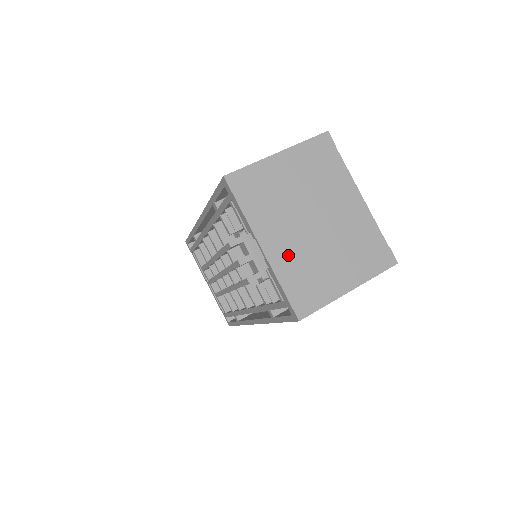
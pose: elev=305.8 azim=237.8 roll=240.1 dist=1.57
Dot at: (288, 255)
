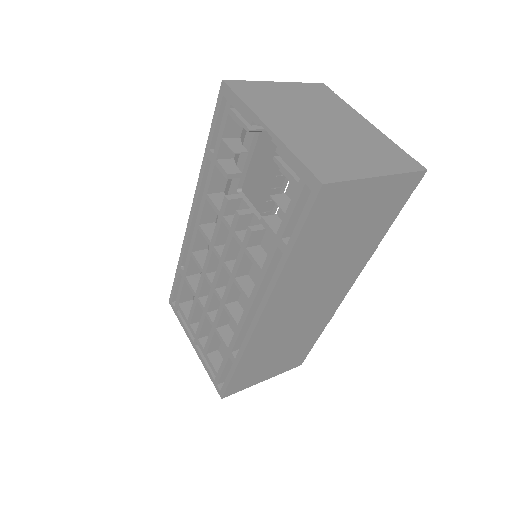
Dot at: (299, 137)
